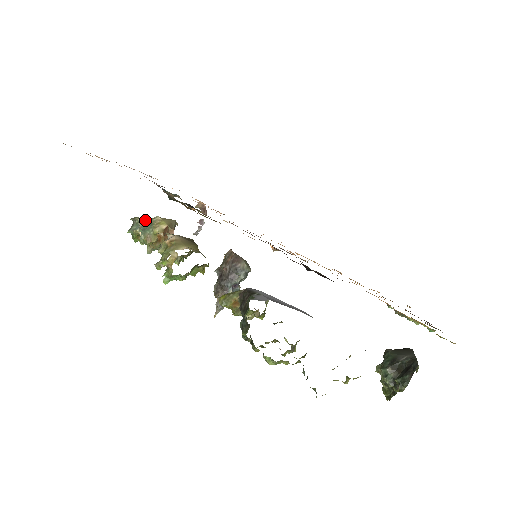
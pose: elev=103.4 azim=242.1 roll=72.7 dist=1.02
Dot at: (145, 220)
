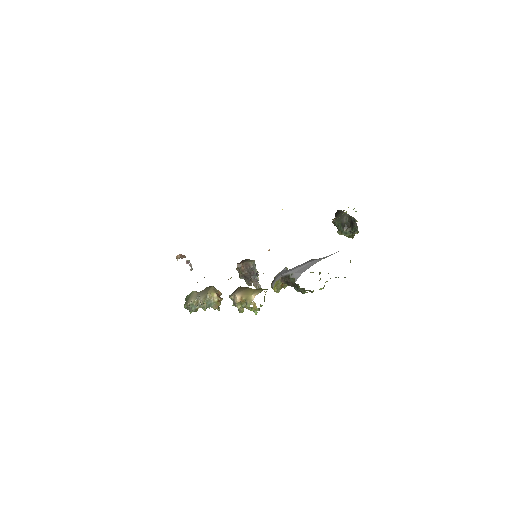
Dot at: occluded
